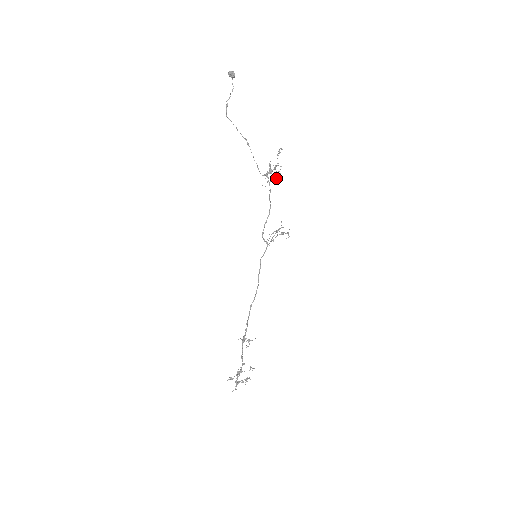
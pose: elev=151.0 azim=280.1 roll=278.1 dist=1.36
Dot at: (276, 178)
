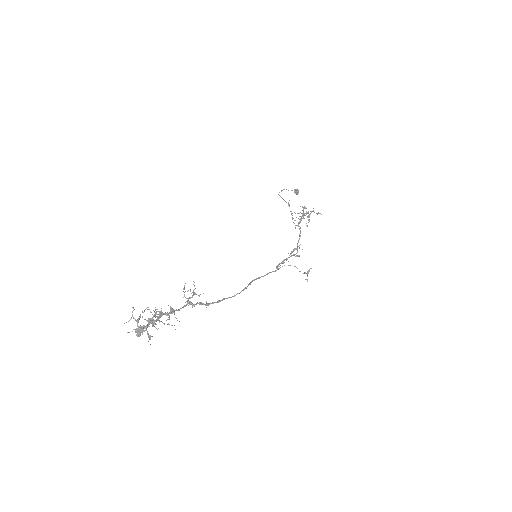
Dot at: (302, 207)
